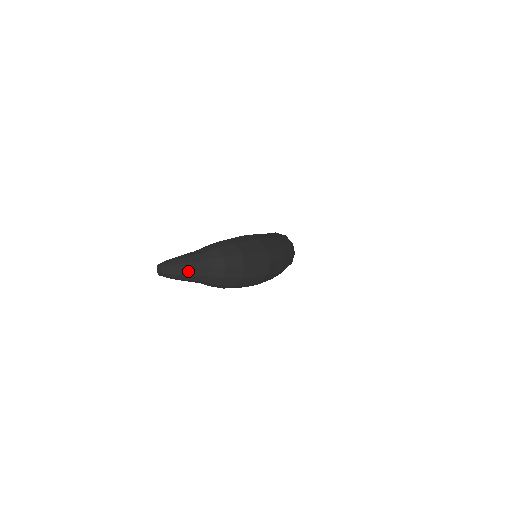
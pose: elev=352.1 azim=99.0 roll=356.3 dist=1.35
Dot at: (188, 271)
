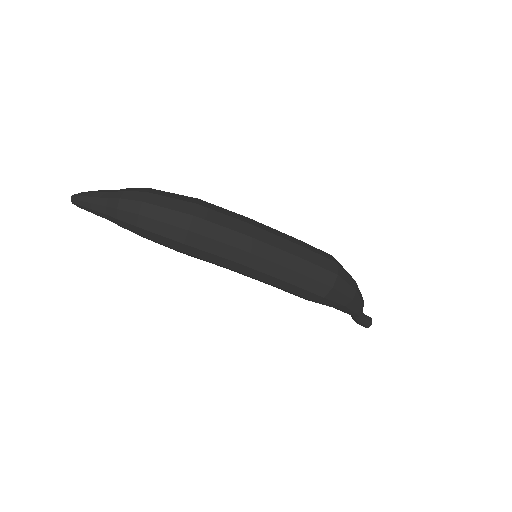
Dot at: (89, 198)
